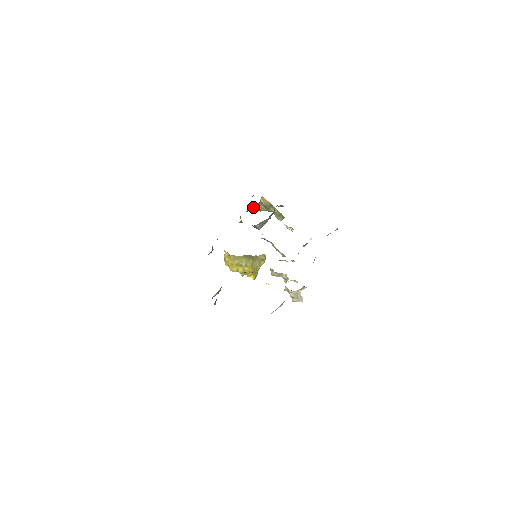
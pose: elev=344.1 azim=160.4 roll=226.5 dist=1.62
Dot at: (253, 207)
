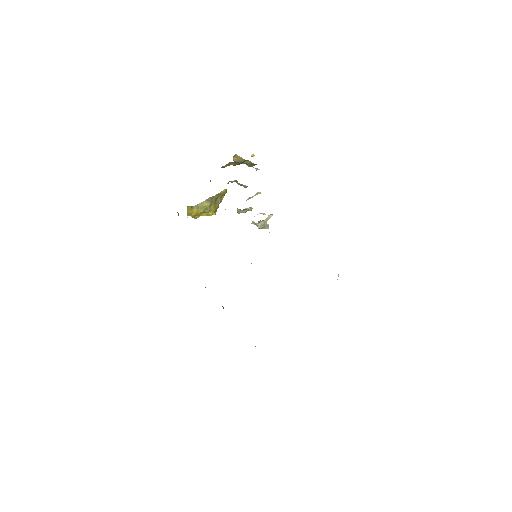
Dot at: occluded
